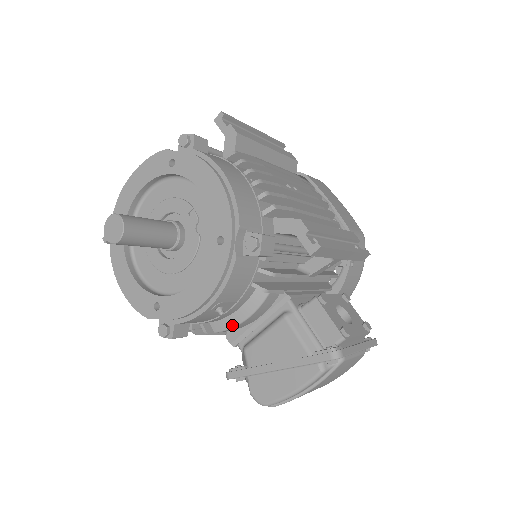
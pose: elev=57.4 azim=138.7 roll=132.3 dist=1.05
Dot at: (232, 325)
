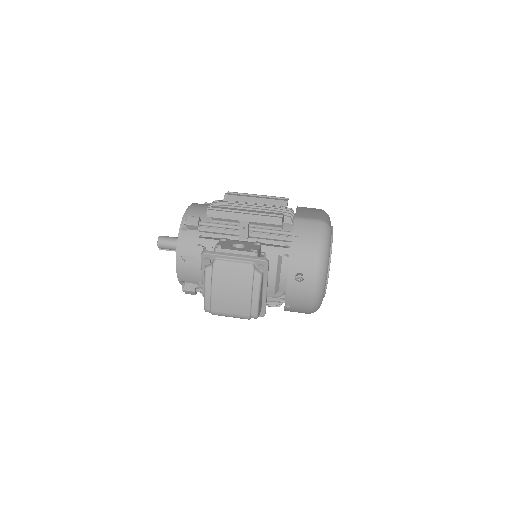
Dot at: occluded
